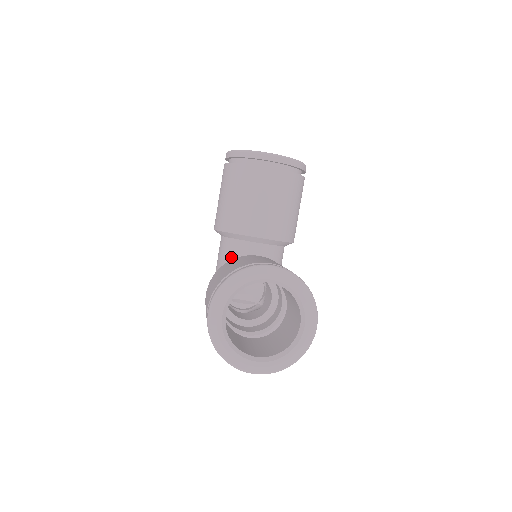
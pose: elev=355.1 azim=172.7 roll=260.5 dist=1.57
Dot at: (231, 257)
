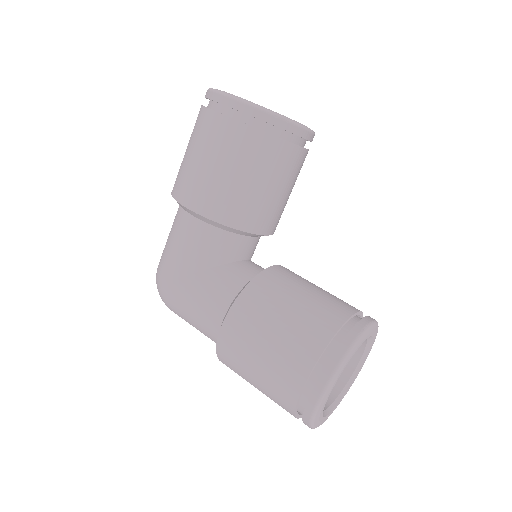
Dot at: (221, 255)
